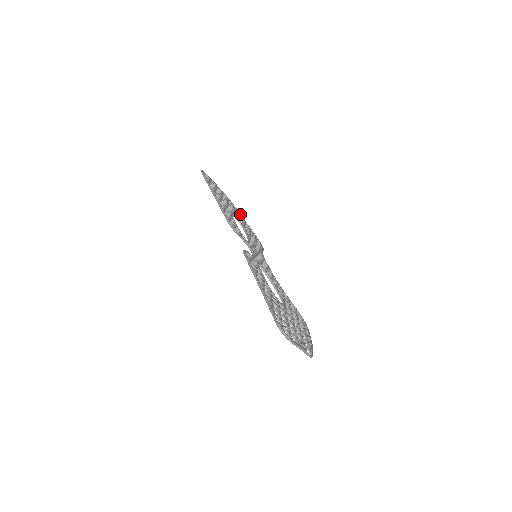
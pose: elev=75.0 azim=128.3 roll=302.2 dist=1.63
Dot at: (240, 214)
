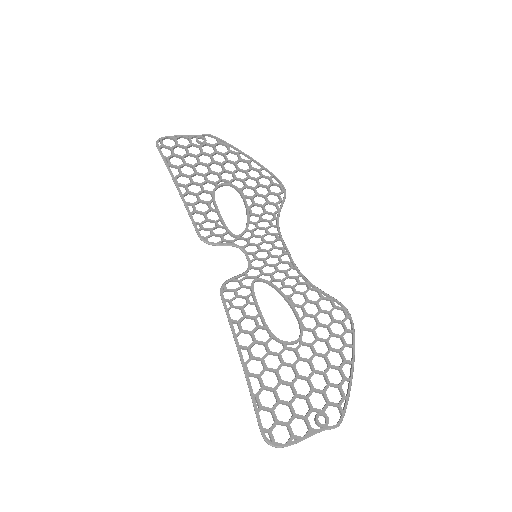
Dot at: (241, 153)
